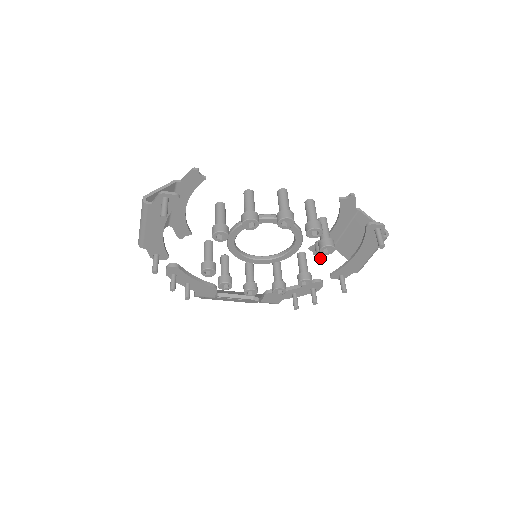
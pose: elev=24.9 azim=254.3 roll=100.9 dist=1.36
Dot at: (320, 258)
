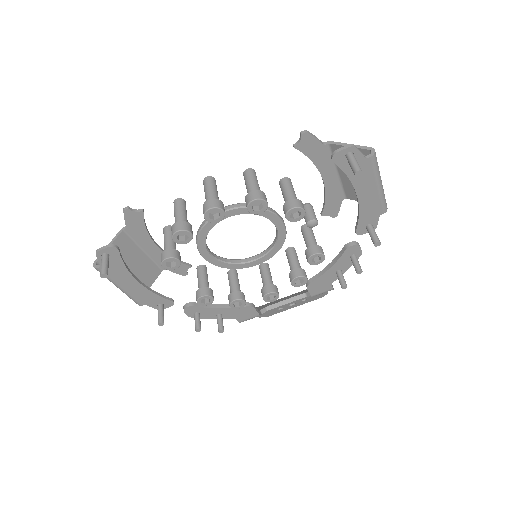
Dot at: (309, 224)
